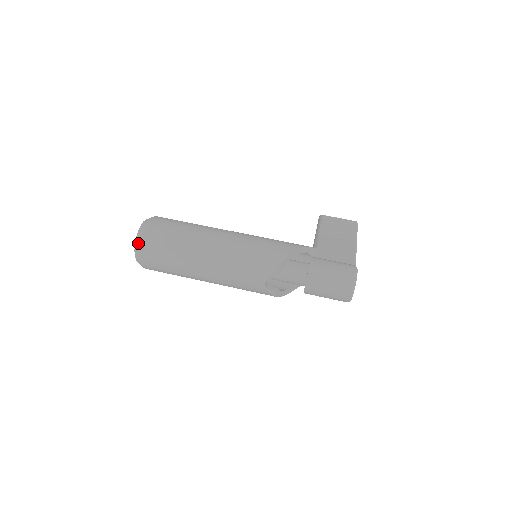
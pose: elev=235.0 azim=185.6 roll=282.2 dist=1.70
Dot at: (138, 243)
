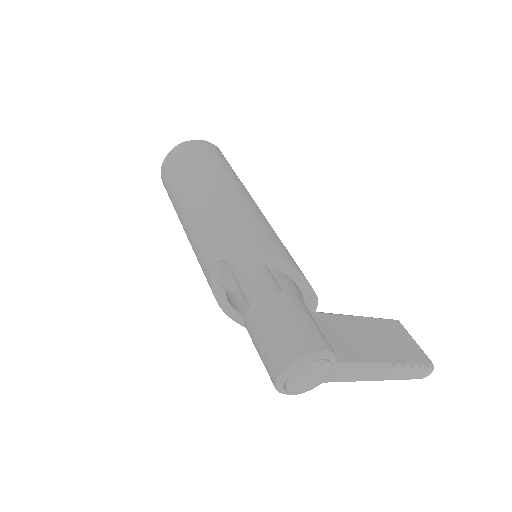
Dot at: (174, 147)
